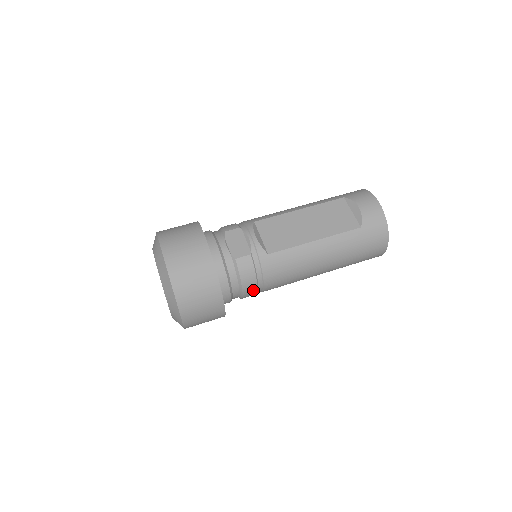
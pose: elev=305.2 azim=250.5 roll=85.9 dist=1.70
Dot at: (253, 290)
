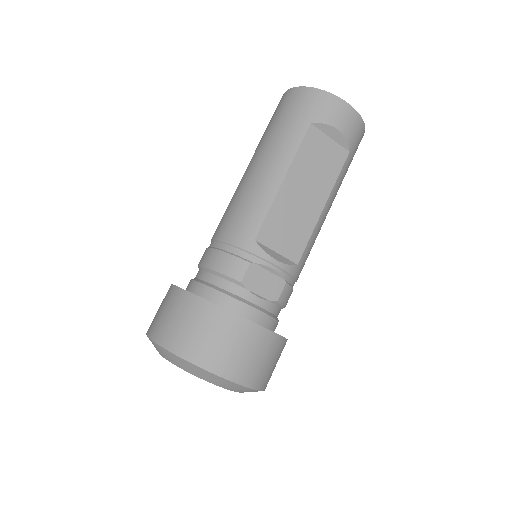
Dot at: occluded
